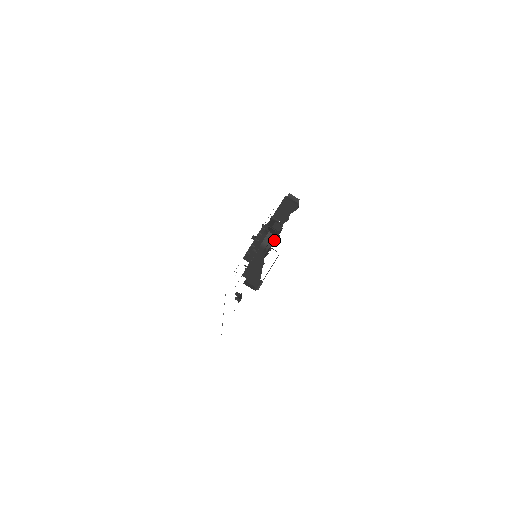
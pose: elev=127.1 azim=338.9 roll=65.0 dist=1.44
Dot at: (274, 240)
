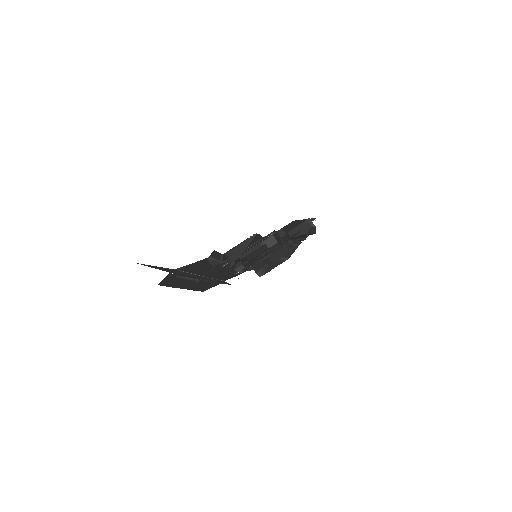
Dot at: (274, 243)
